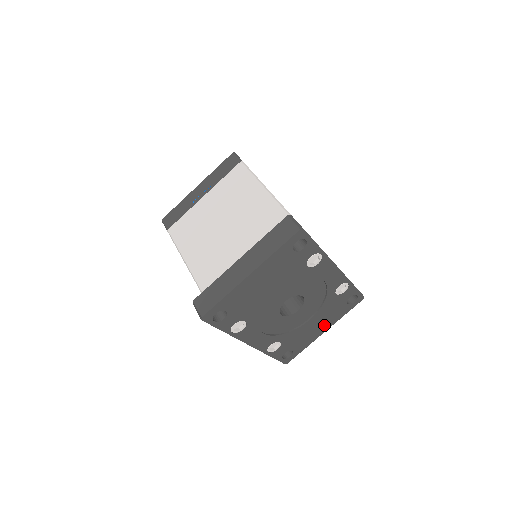
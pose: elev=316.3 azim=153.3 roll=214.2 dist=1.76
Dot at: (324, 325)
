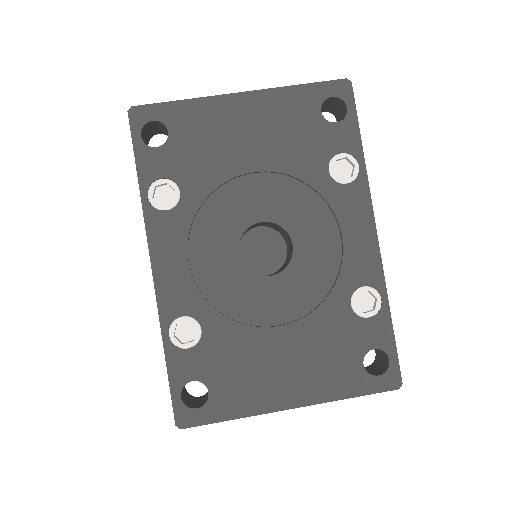
Dot at: (298, 382)
